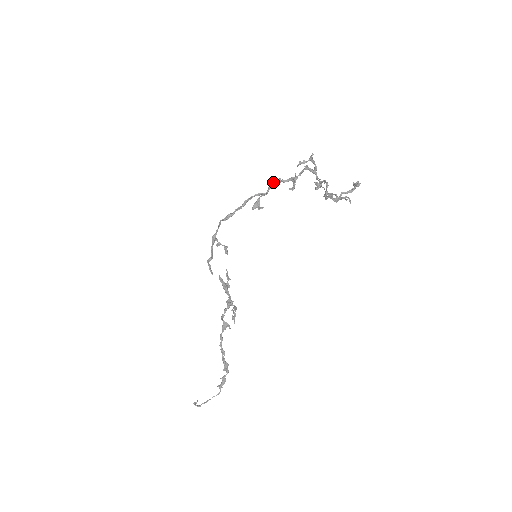
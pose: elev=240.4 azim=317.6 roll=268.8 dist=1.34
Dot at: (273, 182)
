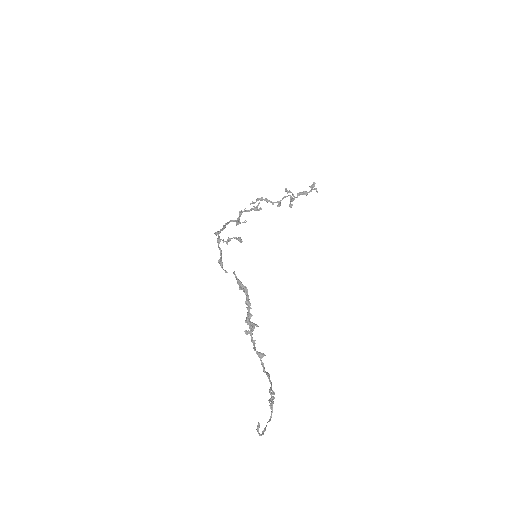
Dot at: (241, 211)
